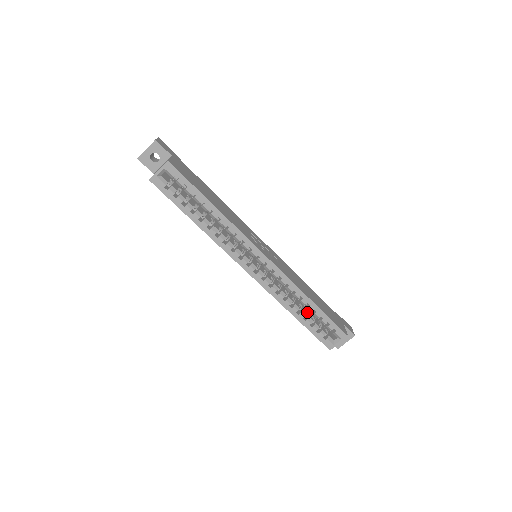
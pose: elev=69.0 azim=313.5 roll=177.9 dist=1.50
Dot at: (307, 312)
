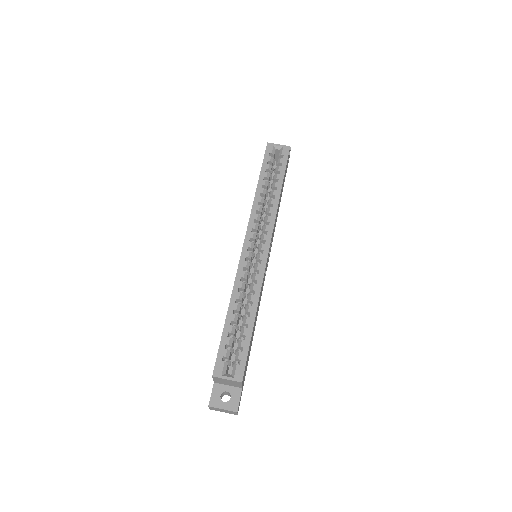
Dot at: (237, 327)
